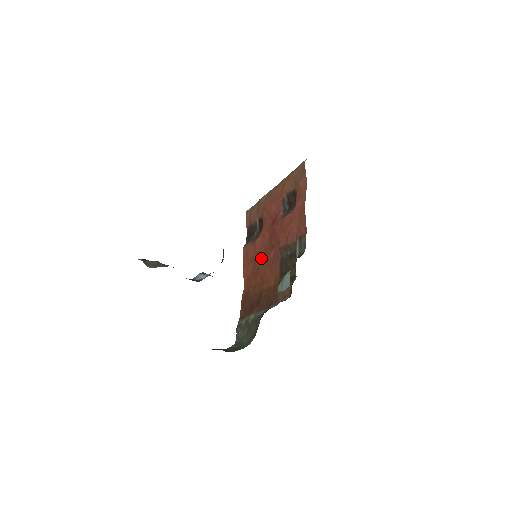
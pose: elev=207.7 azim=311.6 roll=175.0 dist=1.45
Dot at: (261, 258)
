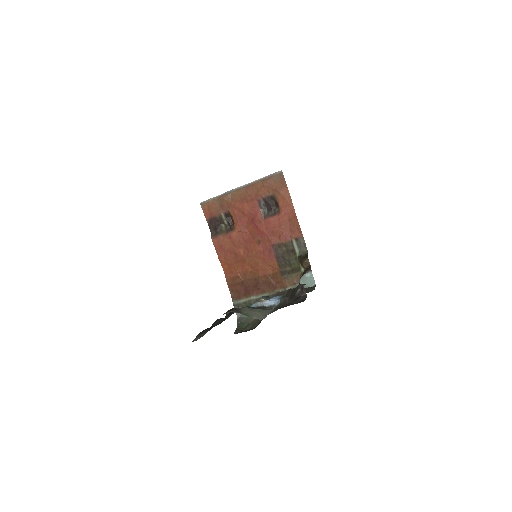
Dot at: (244, 250)
